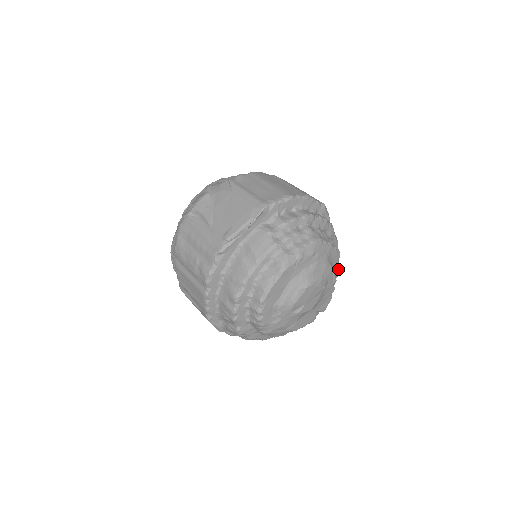
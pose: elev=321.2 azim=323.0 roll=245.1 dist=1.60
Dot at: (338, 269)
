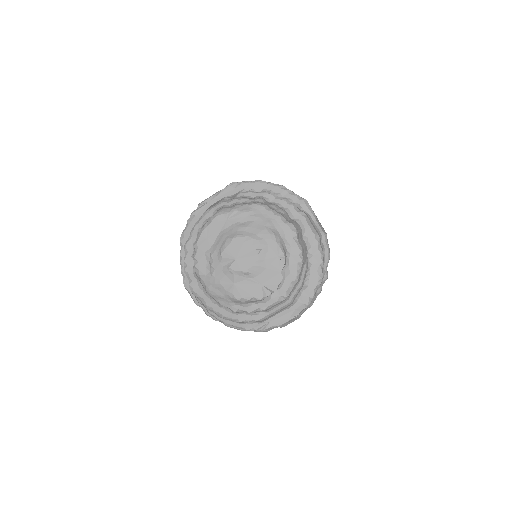
Dot at: (297, 251)
